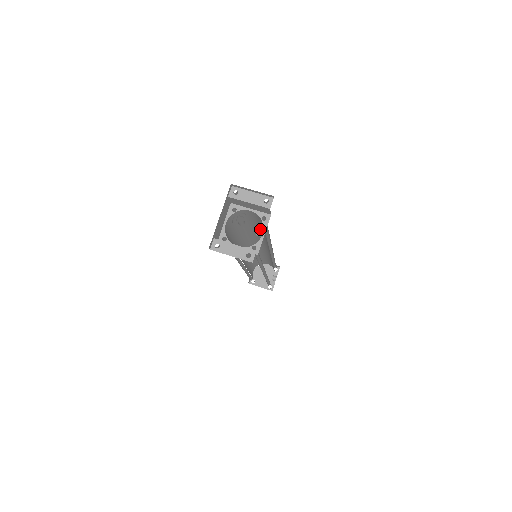
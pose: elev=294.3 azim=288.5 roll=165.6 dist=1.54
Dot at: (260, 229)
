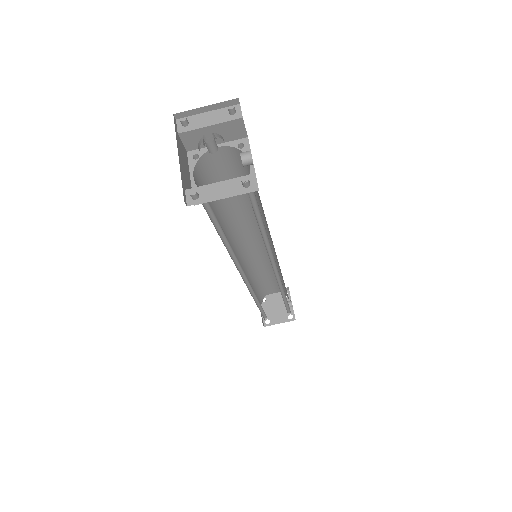
Dot at: (243, 153)
